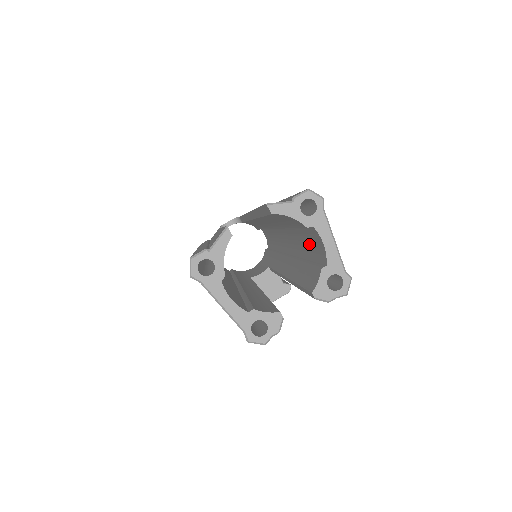
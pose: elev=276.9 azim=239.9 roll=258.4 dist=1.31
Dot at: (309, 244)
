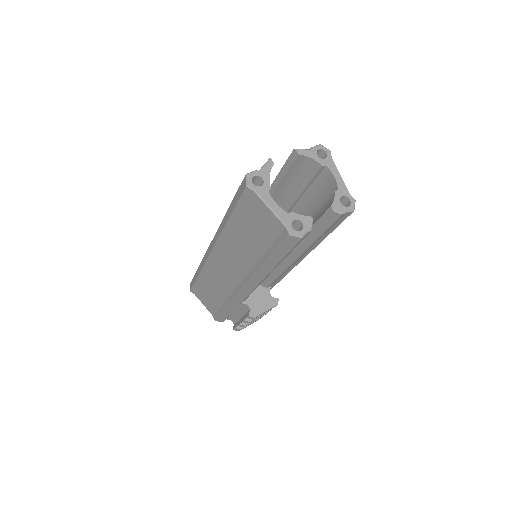
Dot at: (315, 200)
